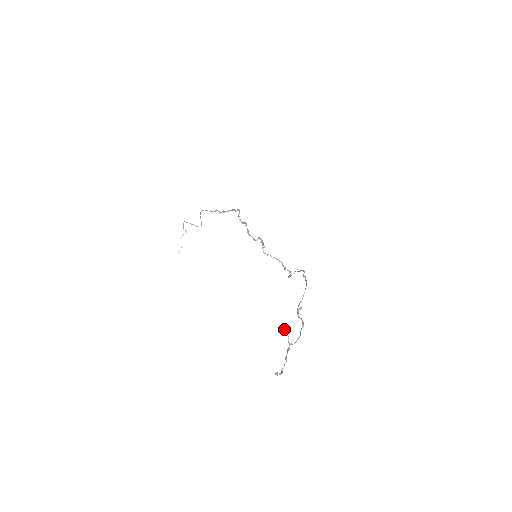
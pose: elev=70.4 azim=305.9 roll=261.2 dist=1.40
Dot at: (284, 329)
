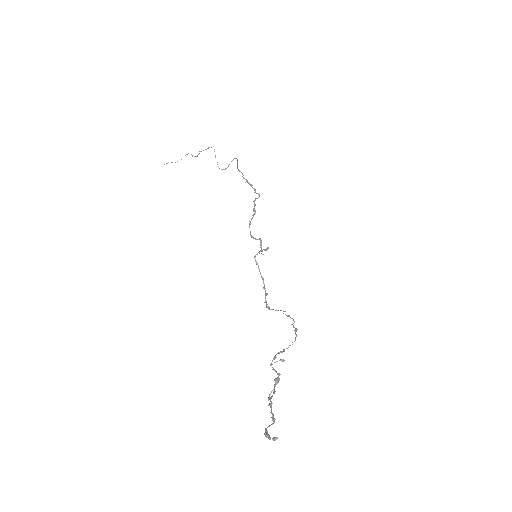
Dot at: (278, 376)
